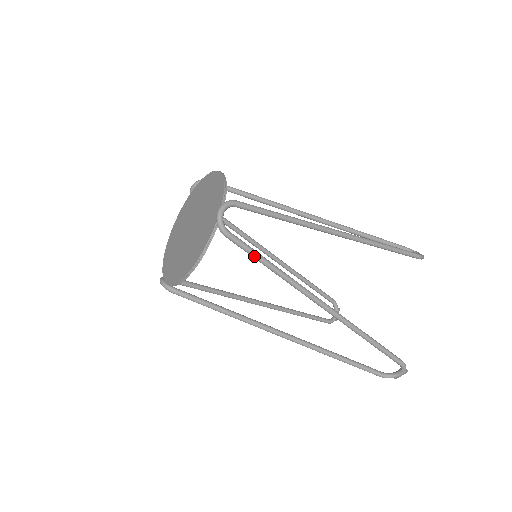
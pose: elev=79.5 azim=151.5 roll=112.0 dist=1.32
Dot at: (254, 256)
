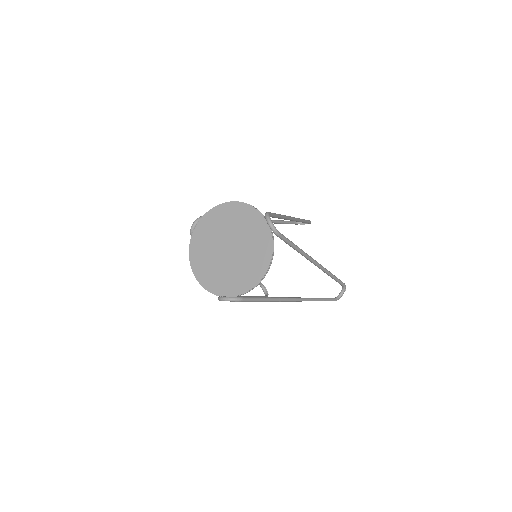
Dot at: (291, 244)
